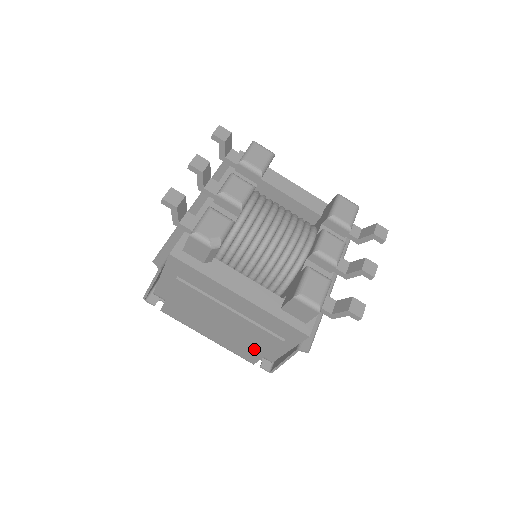
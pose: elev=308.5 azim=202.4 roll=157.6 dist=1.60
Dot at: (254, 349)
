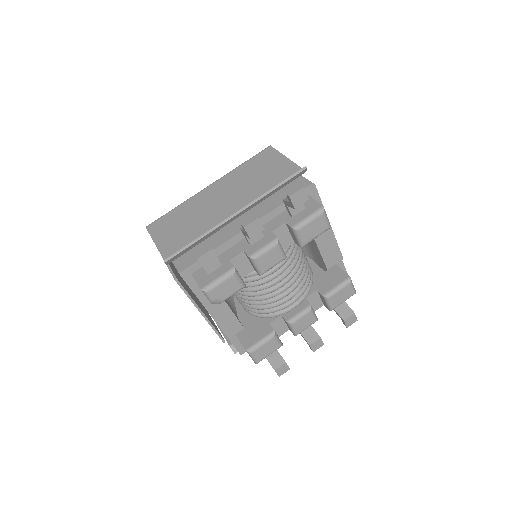
Dot at: occluded
